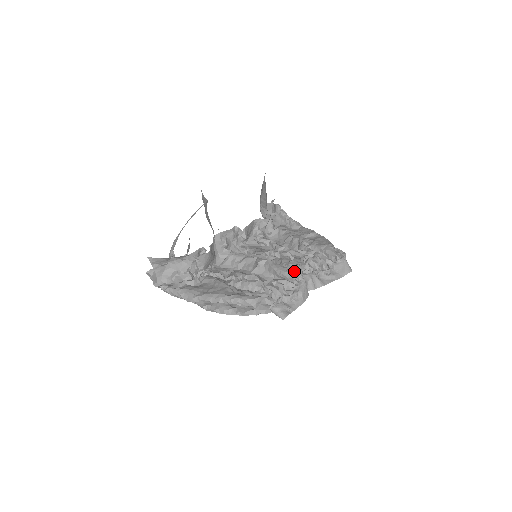
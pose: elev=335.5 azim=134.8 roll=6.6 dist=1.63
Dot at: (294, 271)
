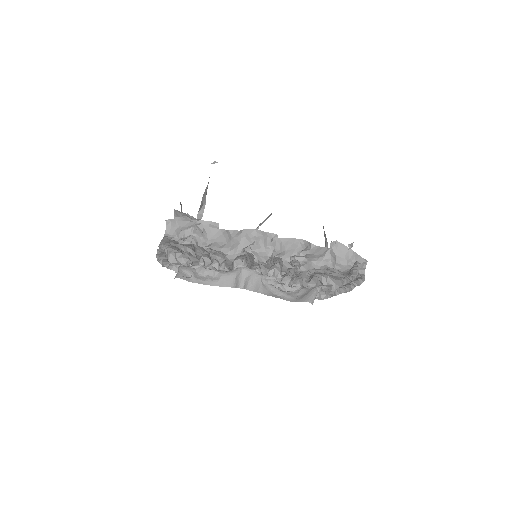
Dot at: (240, 258)
